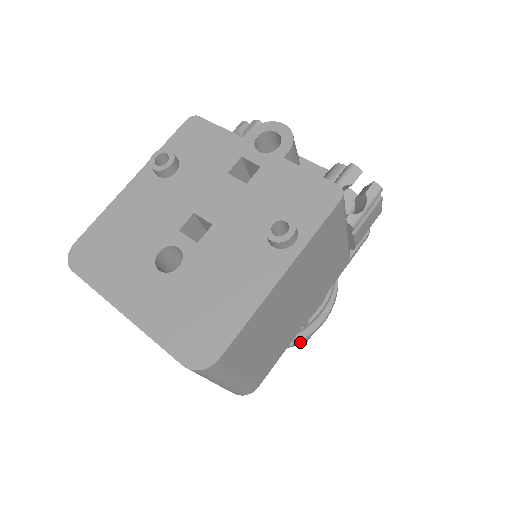
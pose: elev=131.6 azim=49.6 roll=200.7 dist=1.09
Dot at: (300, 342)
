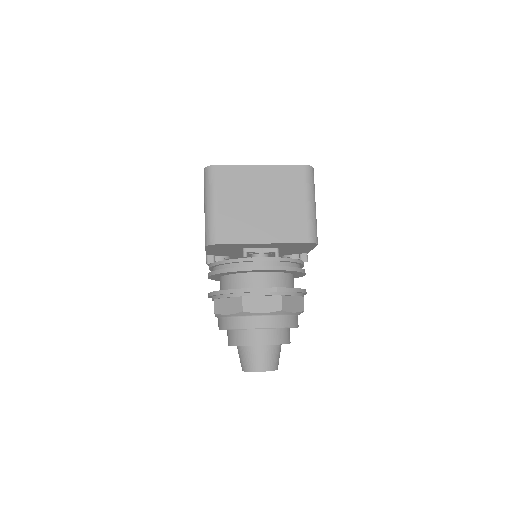
Dot at: (305, 292)
